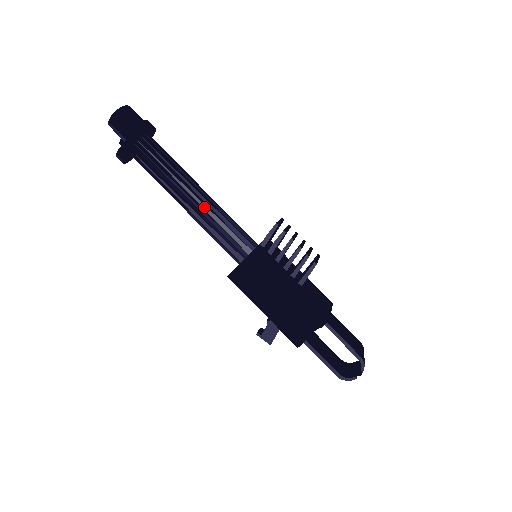
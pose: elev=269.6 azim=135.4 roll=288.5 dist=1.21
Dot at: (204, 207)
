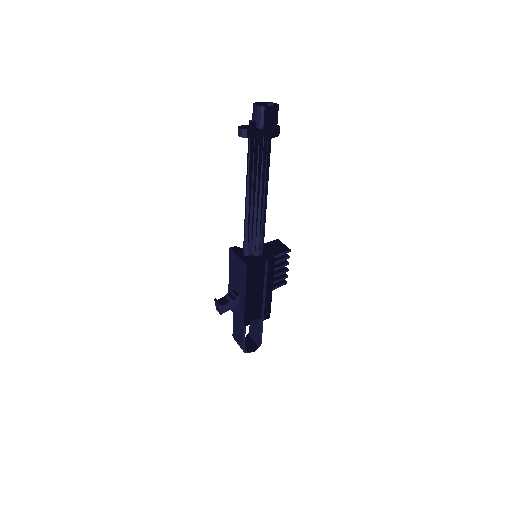
Dot at: (263, 211)
